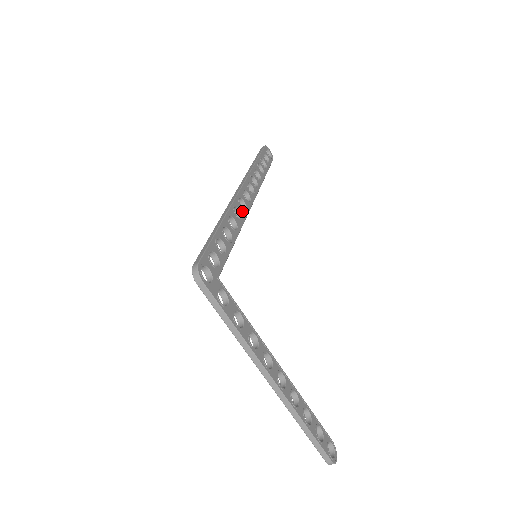
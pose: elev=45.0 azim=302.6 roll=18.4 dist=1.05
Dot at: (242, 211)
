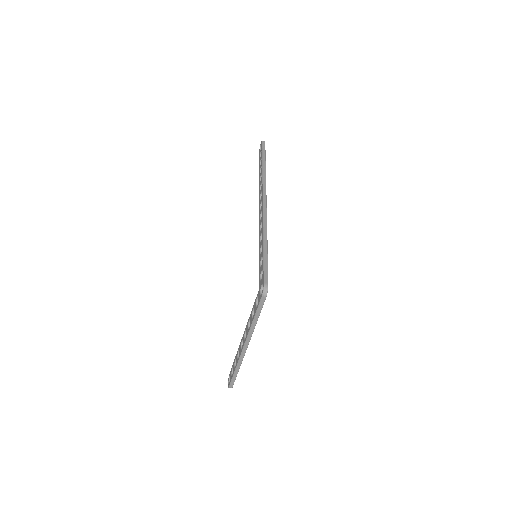
Dot at: occluded
